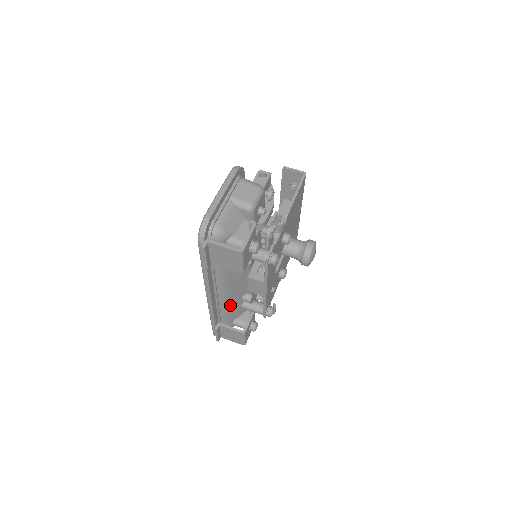
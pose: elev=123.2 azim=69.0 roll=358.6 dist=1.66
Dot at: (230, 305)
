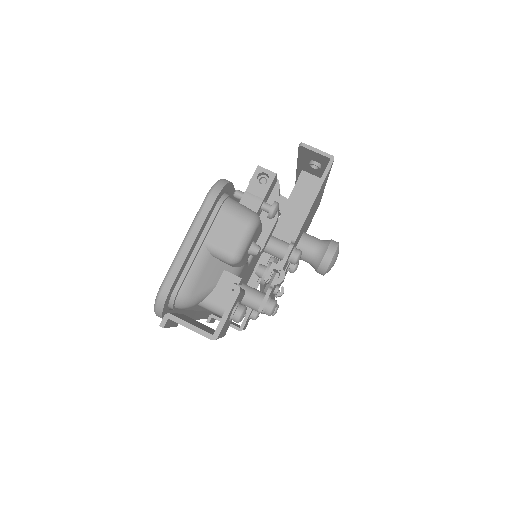
Dot at: occluded
